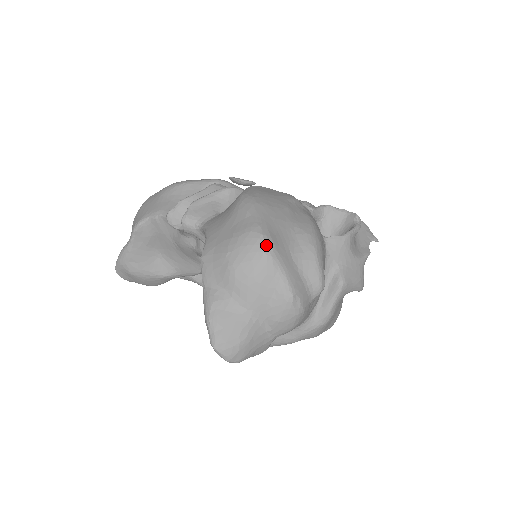
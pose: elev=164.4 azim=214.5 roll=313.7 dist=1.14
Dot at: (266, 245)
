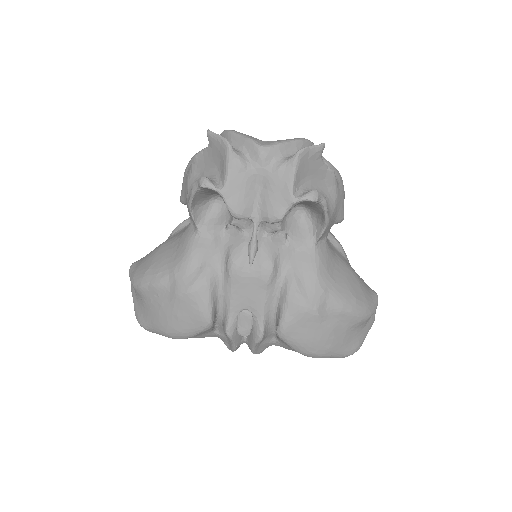
Dot at: occluded
